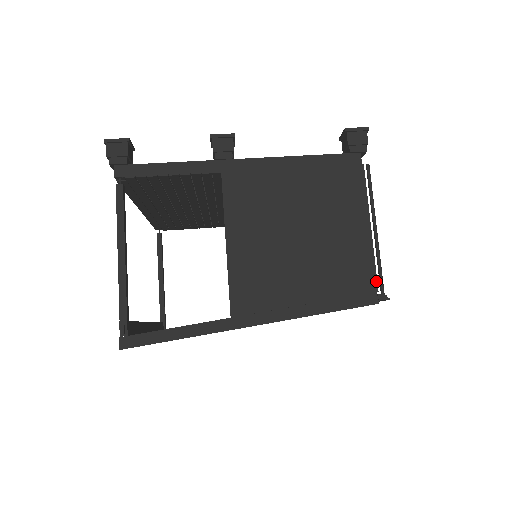
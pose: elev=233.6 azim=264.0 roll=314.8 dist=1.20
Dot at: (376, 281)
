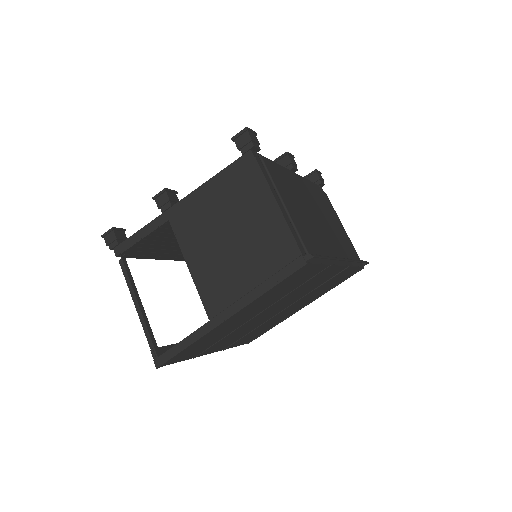
Dot at: (297, 247)
